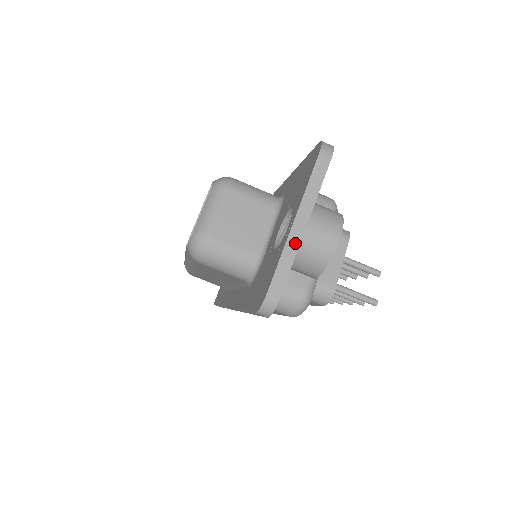
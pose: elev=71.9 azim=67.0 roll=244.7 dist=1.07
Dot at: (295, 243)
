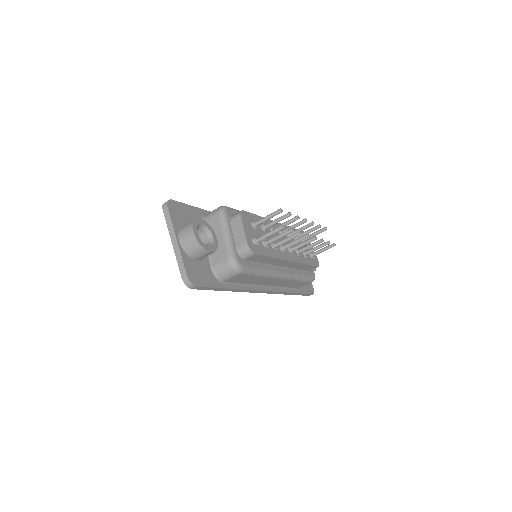
Dot at: (178, 250)
